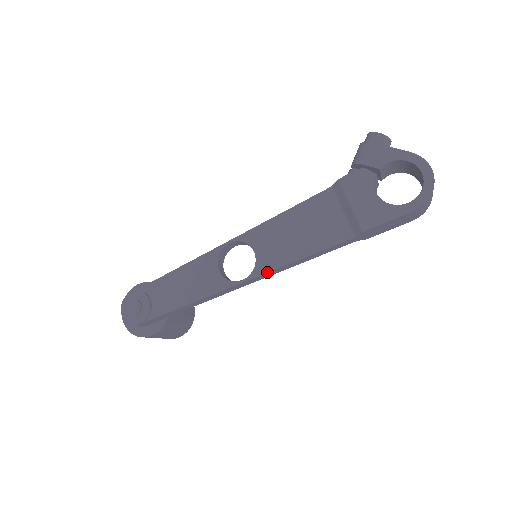
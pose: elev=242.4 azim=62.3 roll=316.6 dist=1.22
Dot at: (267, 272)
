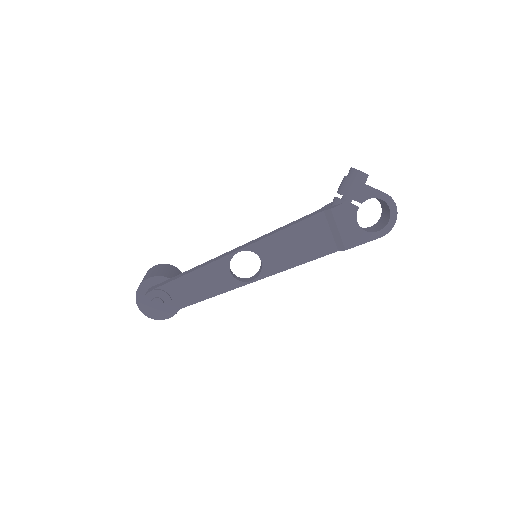
Dot at: (271, 275)
